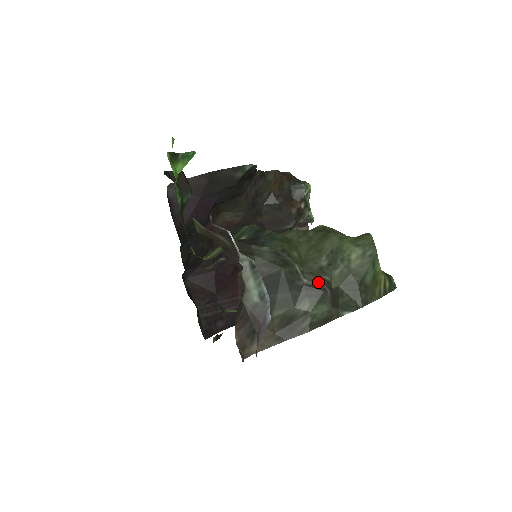
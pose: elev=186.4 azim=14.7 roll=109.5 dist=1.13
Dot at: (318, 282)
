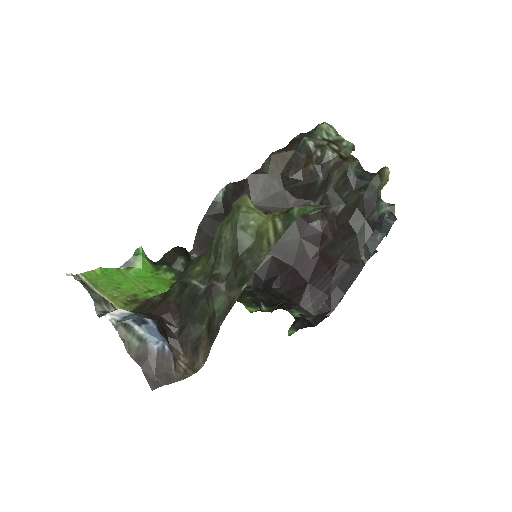
Dot at: (210, 281)
